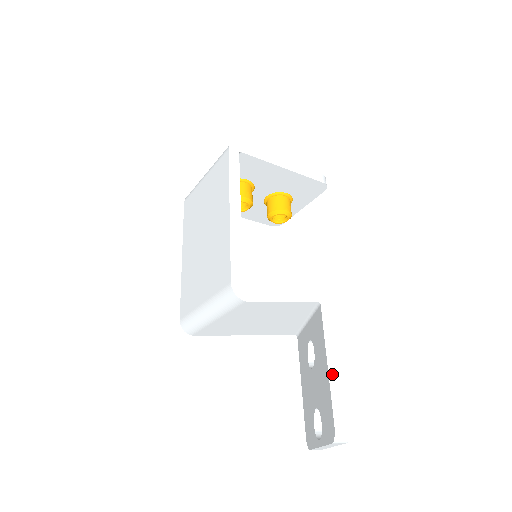
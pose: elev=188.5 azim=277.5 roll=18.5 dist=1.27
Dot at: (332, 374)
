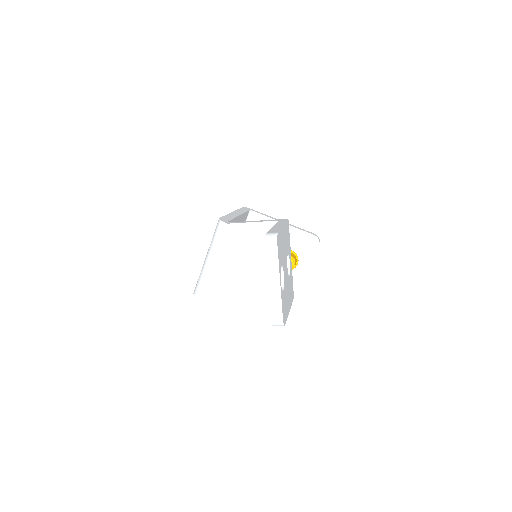
Dot at: (274, 227)
